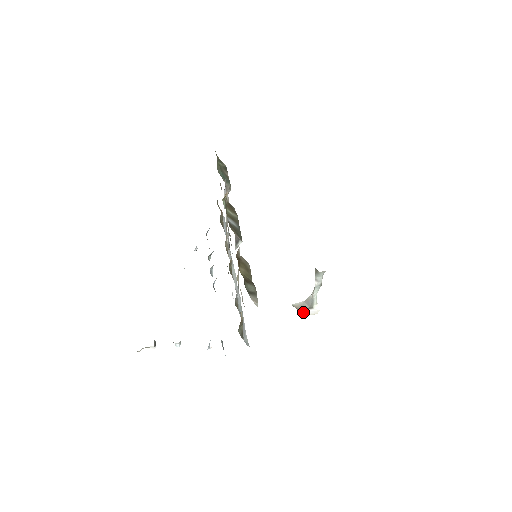
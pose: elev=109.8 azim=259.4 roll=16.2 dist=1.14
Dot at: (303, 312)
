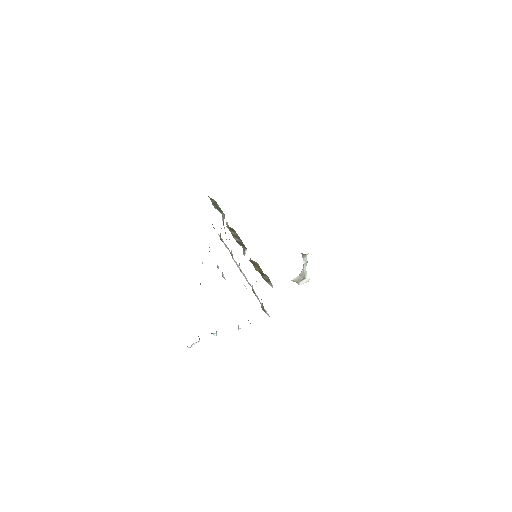
Dot at: (300, 283)
